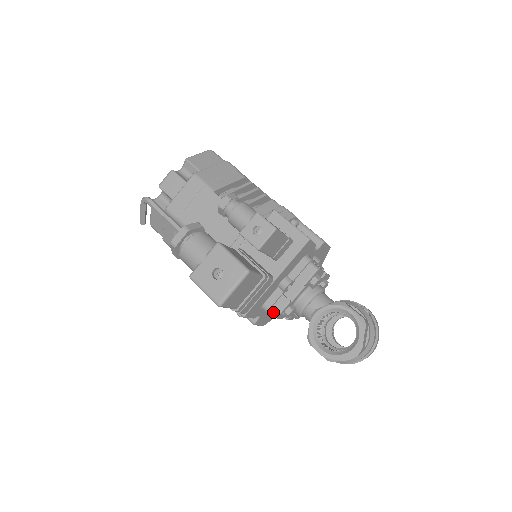
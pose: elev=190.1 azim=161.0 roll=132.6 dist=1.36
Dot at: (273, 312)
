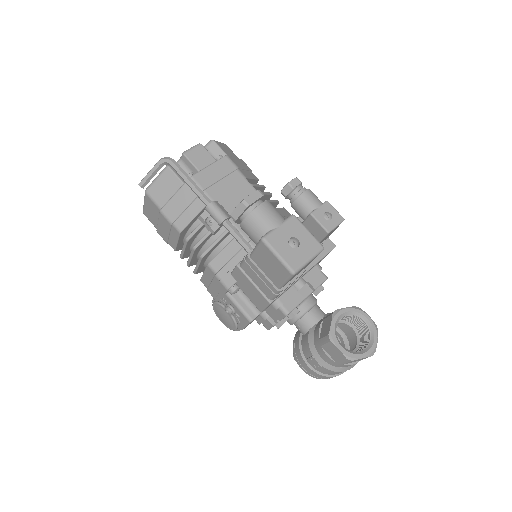
Dot at: (285, 308)
